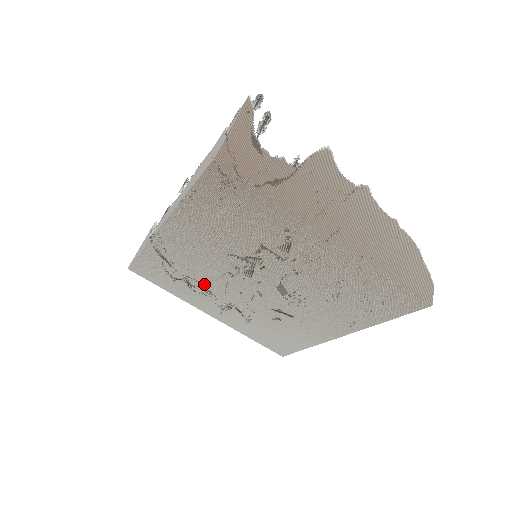
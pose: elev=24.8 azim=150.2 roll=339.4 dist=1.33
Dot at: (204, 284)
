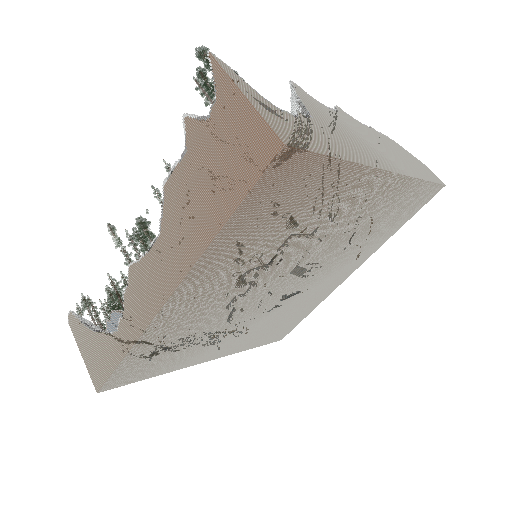
Dot at: (212, 331)
